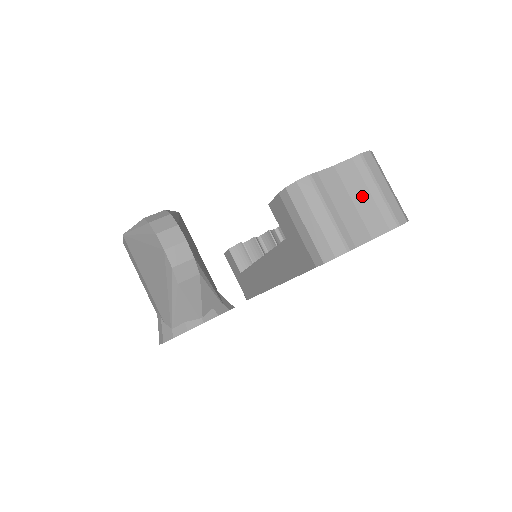
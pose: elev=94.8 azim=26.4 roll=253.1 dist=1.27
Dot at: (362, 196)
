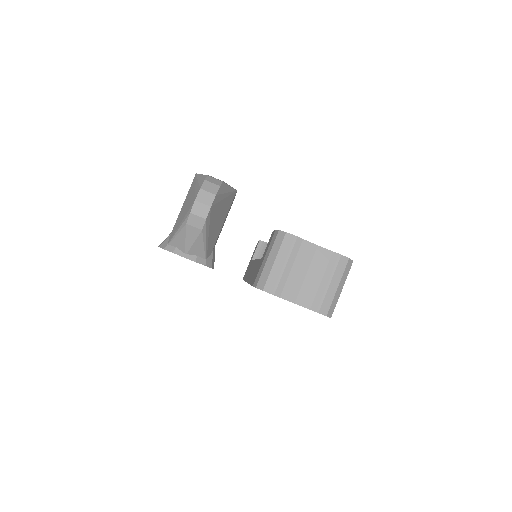
Dot at: (315, 276)
